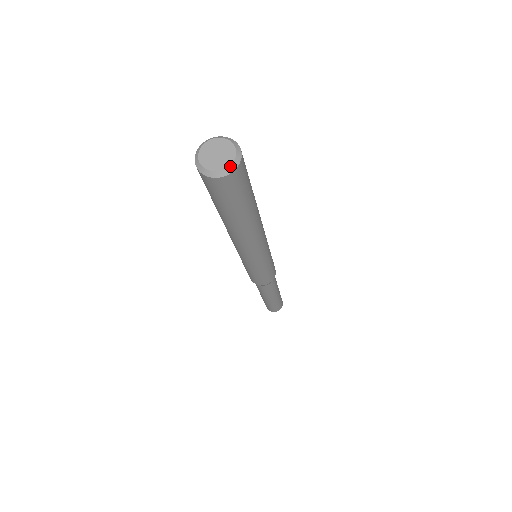
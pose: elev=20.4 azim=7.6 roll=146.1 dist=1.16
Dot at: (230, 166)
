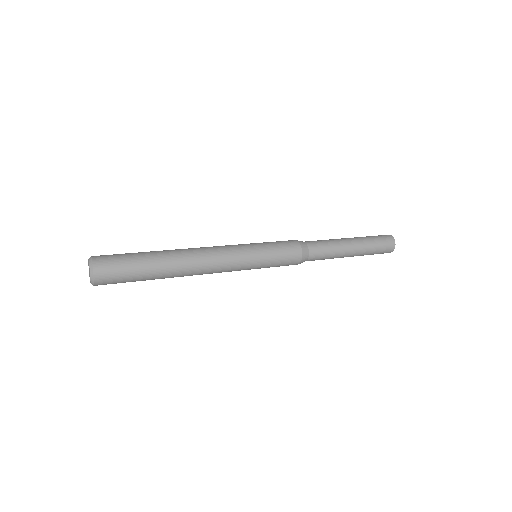
Dot at: (91, 283)
